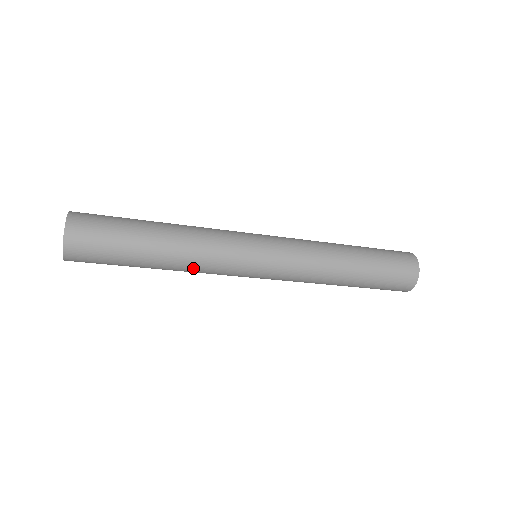
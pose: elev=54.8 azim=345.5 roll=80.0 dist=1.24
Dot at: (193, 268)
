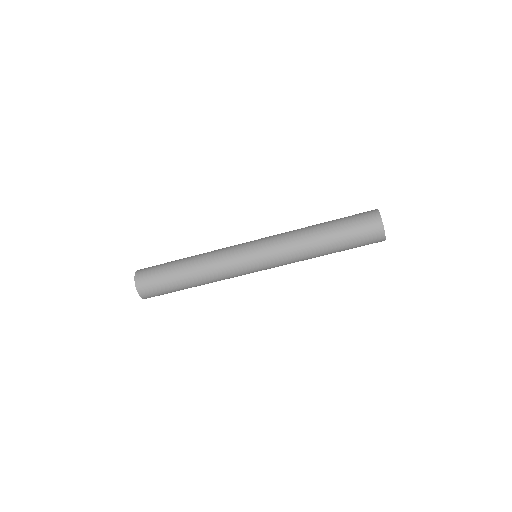
Dot at: (214, 278)
